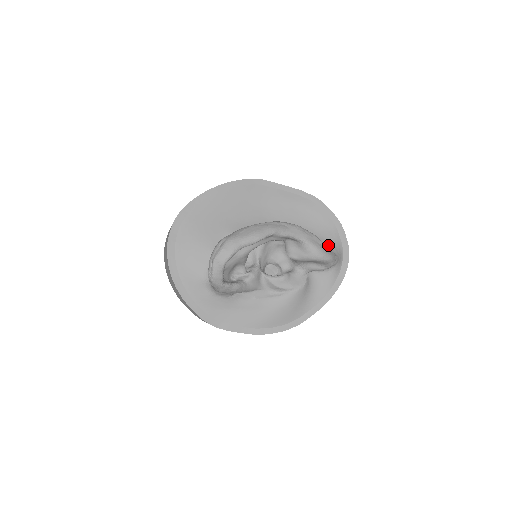
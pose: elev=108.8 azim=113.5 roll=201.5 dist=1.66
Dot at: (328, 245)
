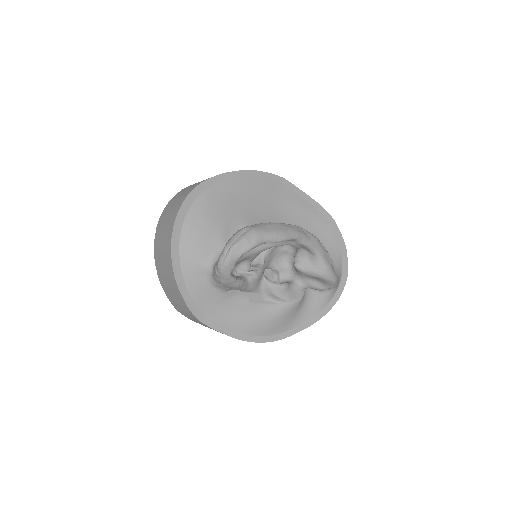
Dot at: occluded
